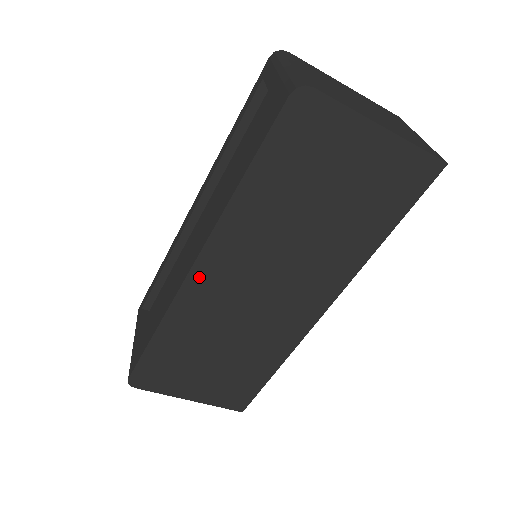
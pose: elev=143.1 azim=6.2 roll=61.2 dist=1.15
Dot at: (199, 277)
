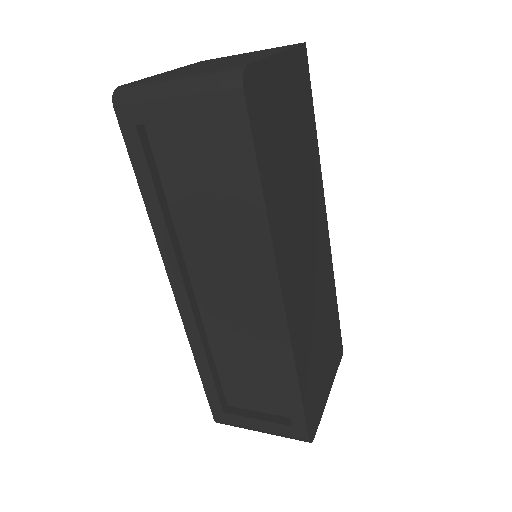
Dot at: (289, 302)
